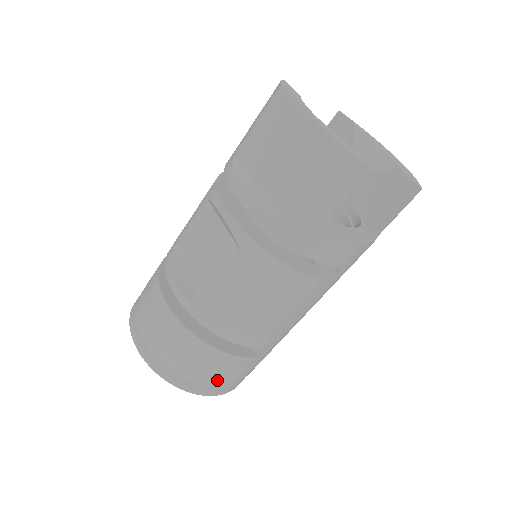
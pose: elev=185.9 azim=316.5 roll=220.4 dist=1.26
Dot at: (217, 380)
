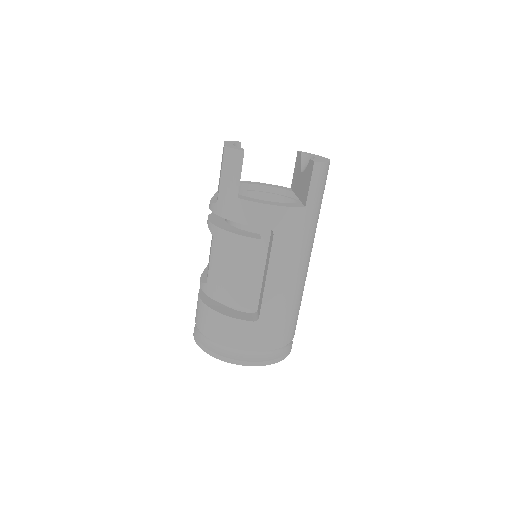
Dot at: (233, 346)
